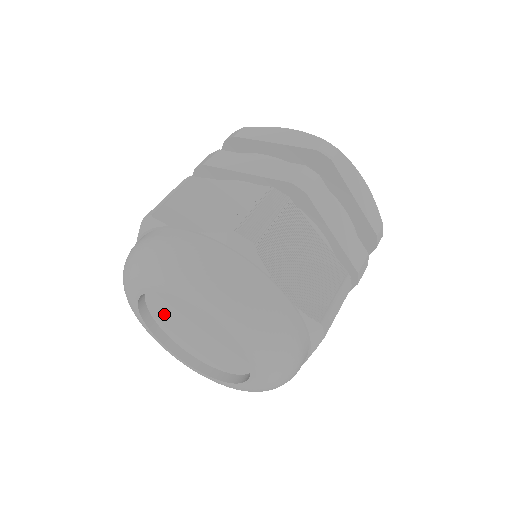
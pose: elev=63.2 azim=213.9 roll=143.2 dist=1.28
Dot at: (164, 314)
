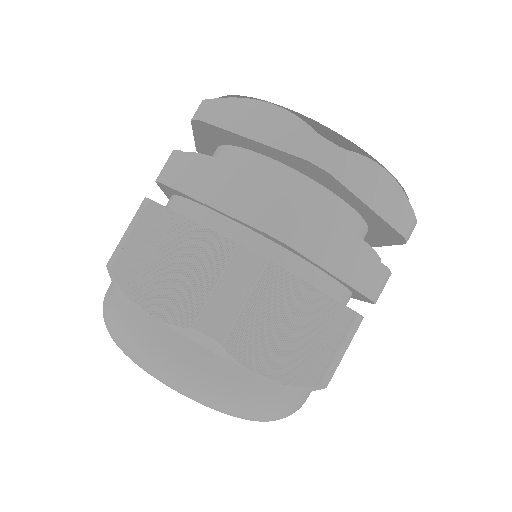
Dot at: occluded
